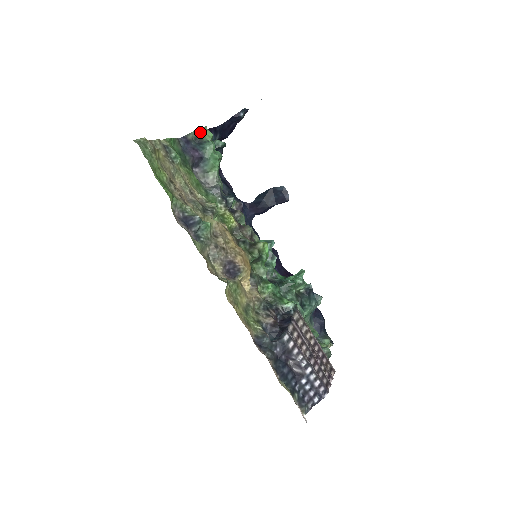
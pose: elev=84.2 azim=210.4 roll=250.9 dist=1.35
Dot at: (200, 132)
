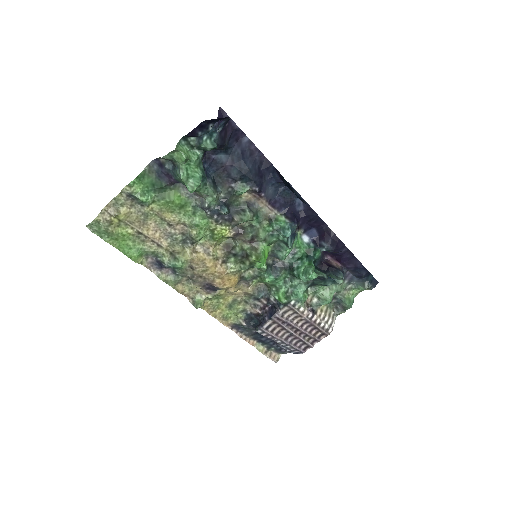
Dot at: (170, 155)
